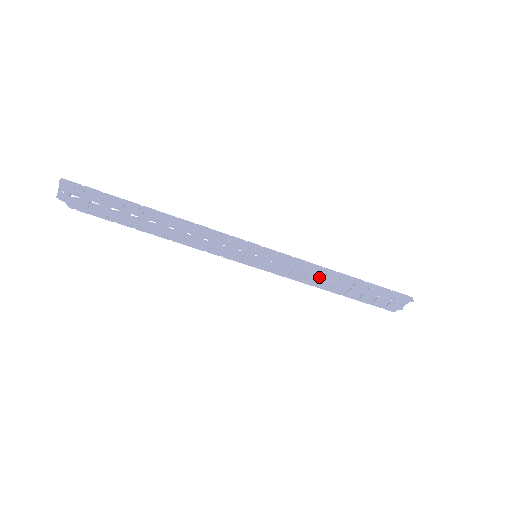
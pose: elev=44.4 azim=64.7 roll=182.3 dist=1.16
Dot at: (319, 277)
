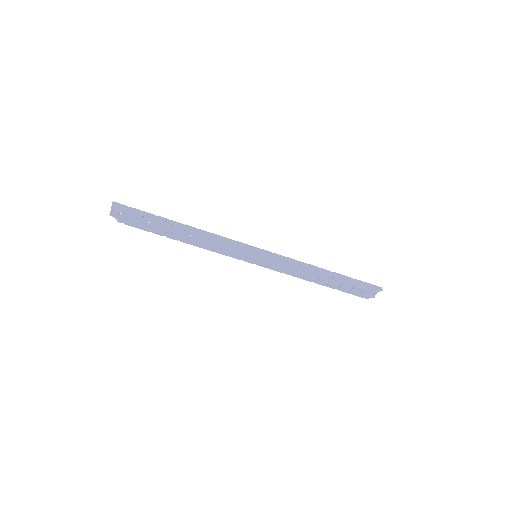
Dot at: (306, 272)
